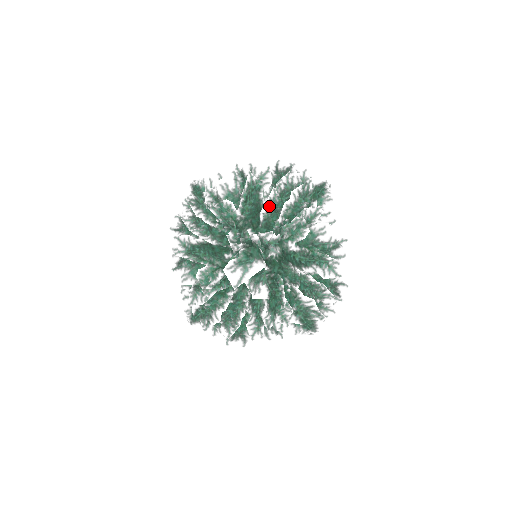
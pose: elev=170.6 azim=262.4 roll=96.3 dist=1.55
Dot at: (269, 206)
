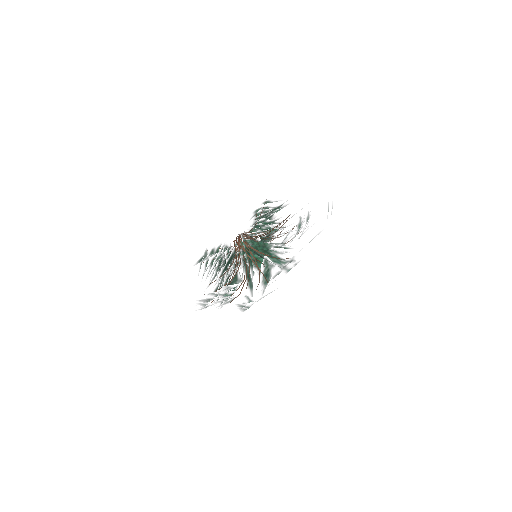
Dot at: occluded
